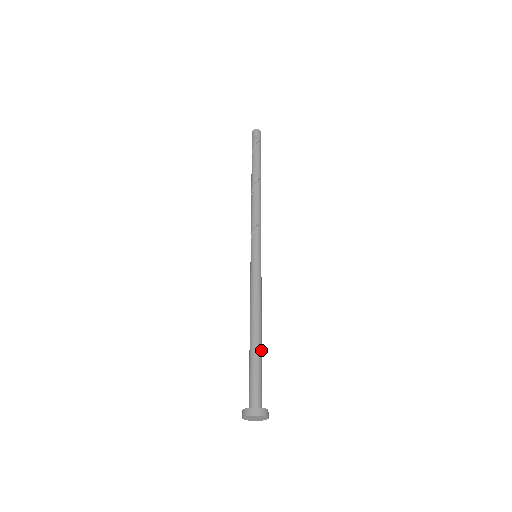
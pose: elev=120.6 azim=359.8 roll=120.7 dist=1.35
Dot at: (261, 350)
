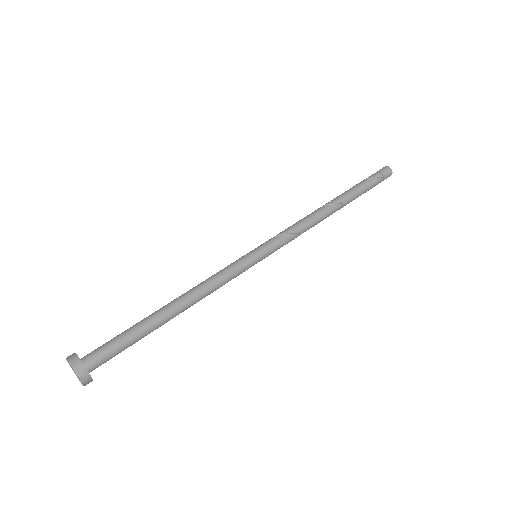
Dot at: (155, 327)
